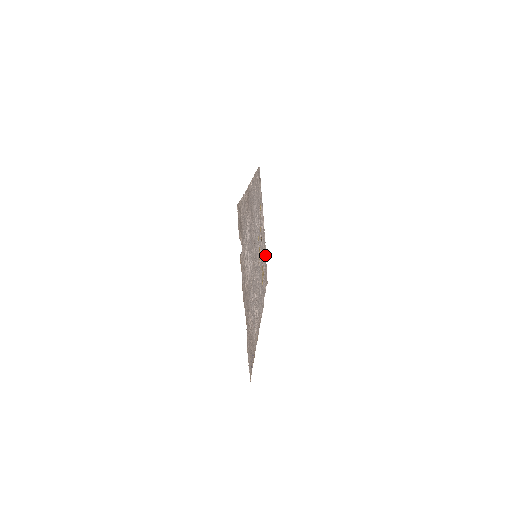
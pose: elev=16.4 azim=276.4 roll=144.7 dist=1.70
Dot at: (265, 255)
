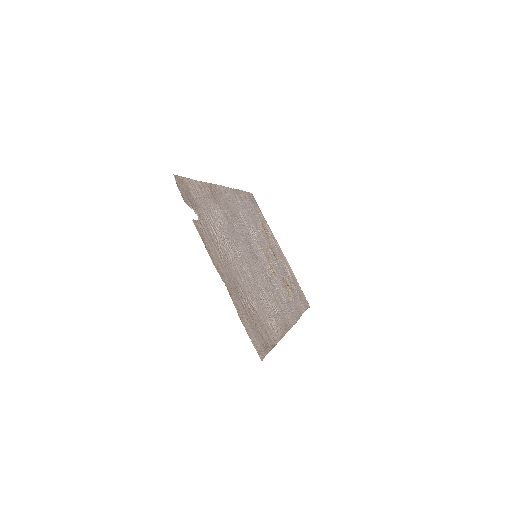
Dot at: (293, 277)
